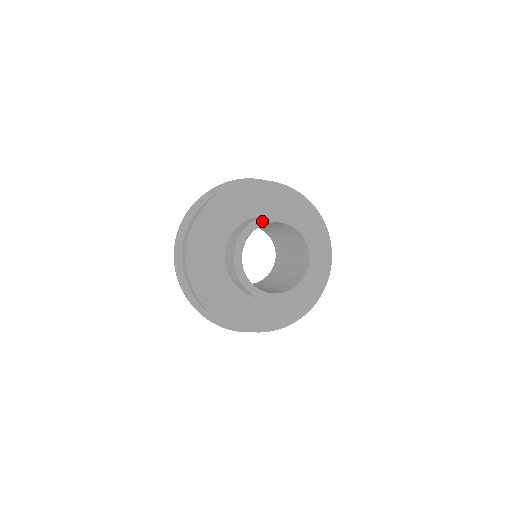
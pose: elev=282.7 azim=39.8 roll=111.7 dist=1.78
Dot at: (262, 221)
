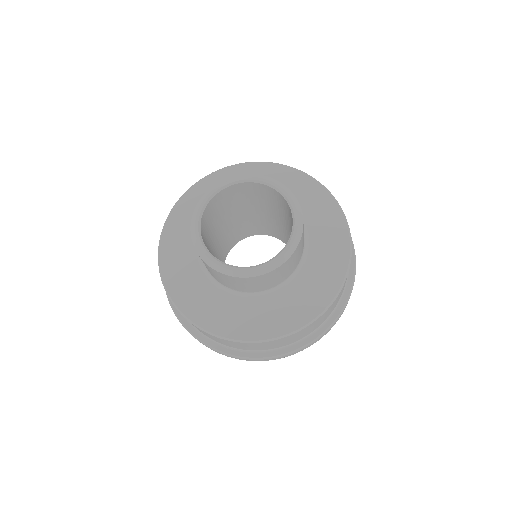
Dot at: (237, 178)
